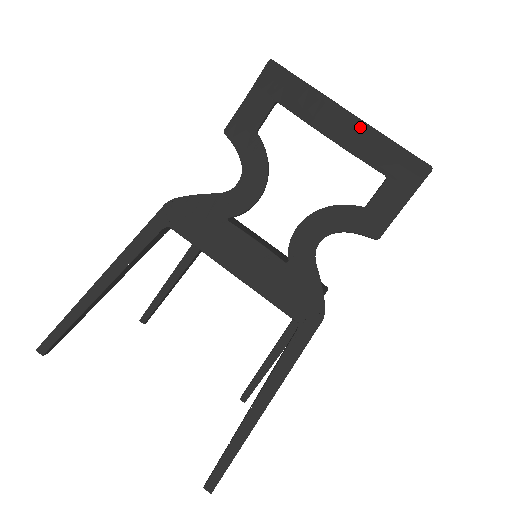
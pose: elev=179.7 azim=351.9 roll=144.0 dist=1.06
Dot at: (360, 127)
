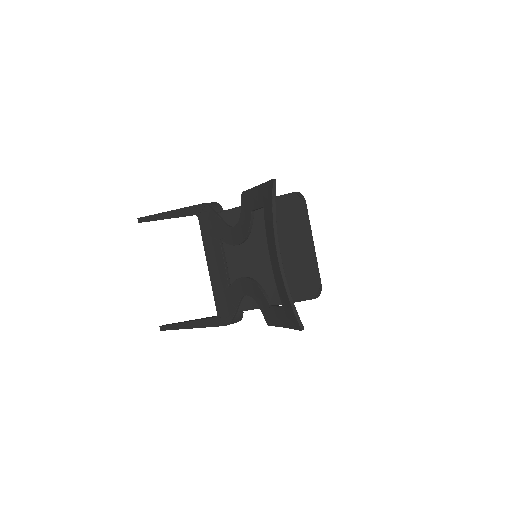
Dot at: (279, 271)
